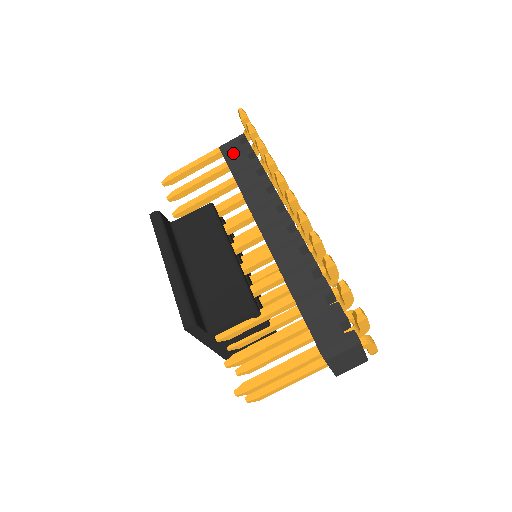
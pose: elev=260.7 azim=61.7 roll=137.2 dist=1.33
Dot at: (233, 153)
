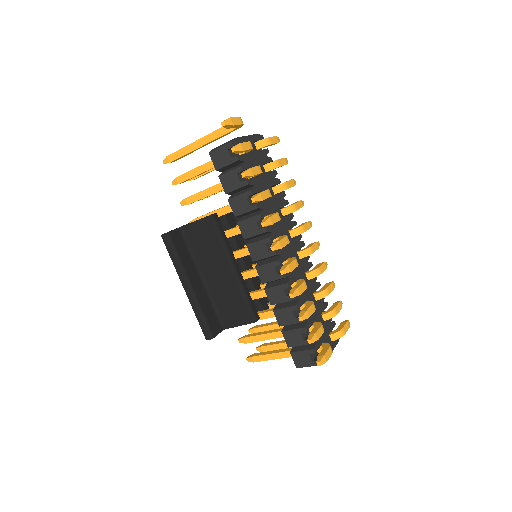
Dot at: (223, 167)
